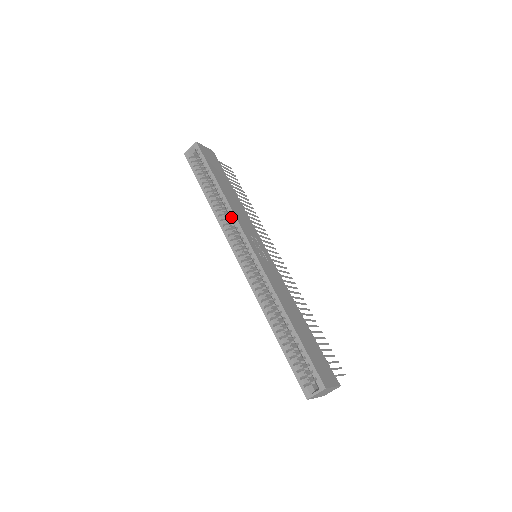
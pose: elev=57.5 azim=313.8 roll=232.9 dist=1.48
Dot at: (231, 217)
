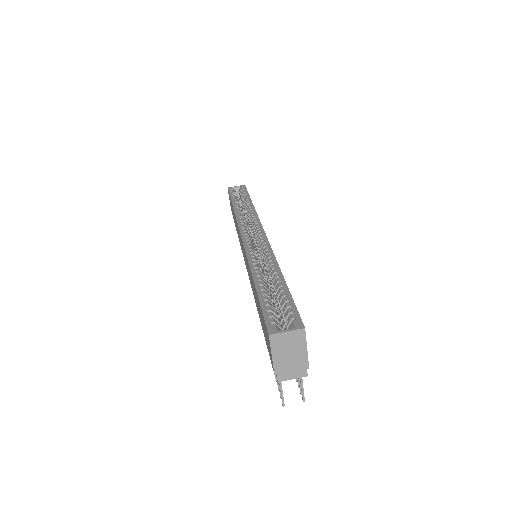
Dot at: (253, 216)
